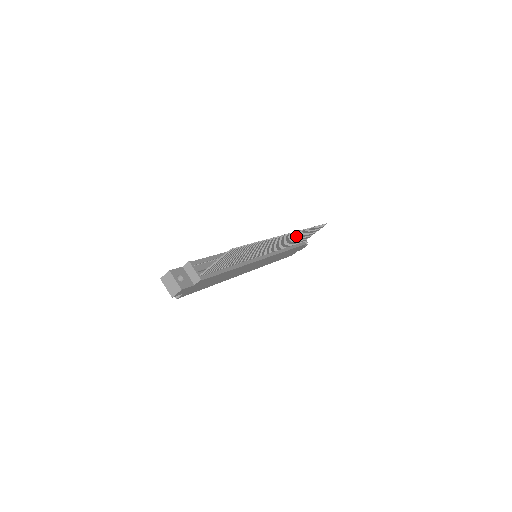
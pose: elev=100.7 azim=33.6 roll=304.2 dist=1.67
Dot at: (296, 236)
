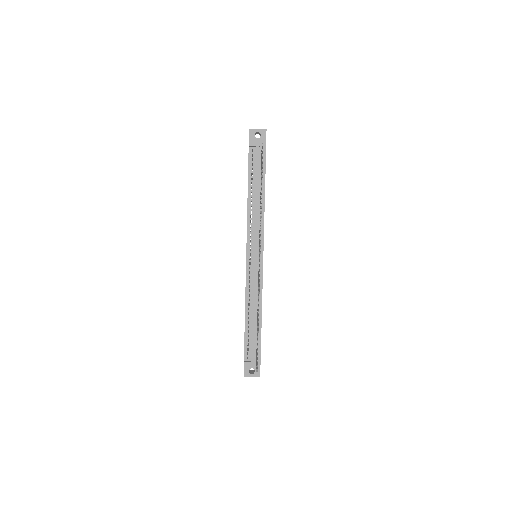
Dot at: occluded
